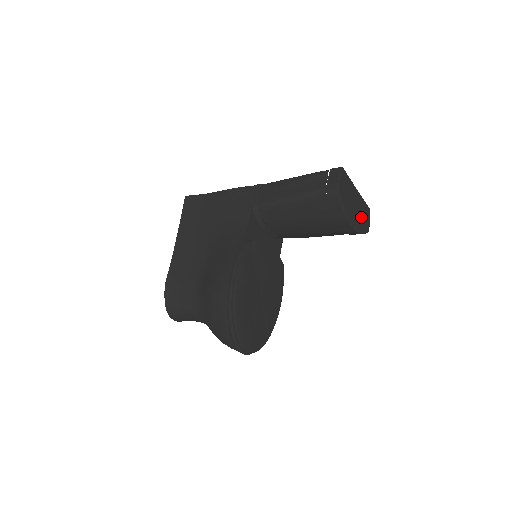
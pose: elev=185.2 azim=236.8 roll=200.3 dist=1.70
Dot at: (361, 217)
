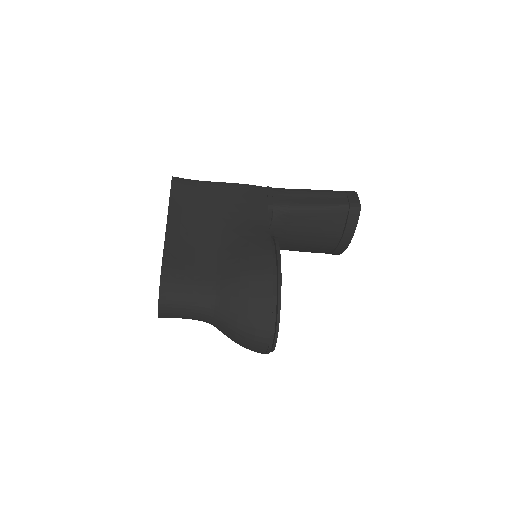
Dot at: occluded
